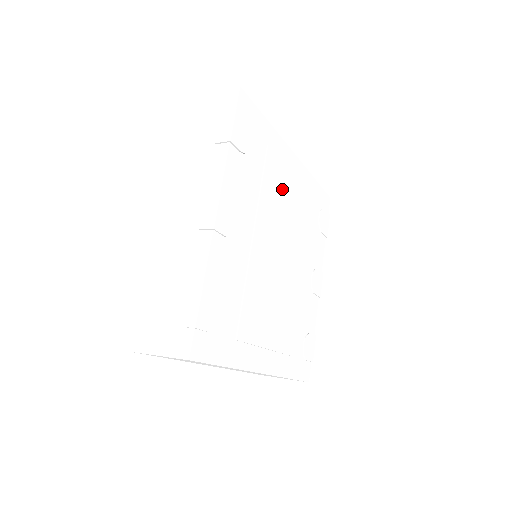
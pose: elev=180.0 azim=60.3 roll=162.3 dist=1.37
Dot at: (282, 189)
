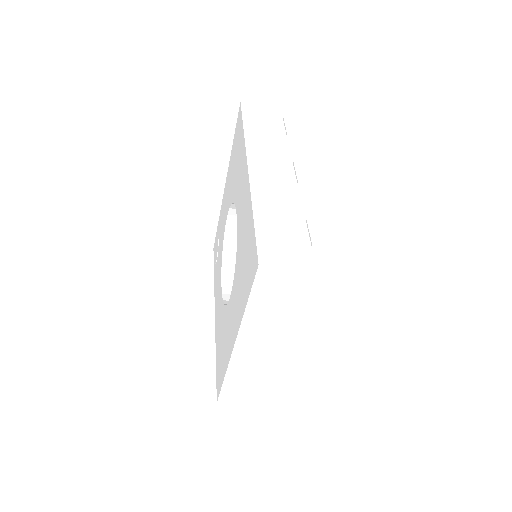
Dot at: occluded
